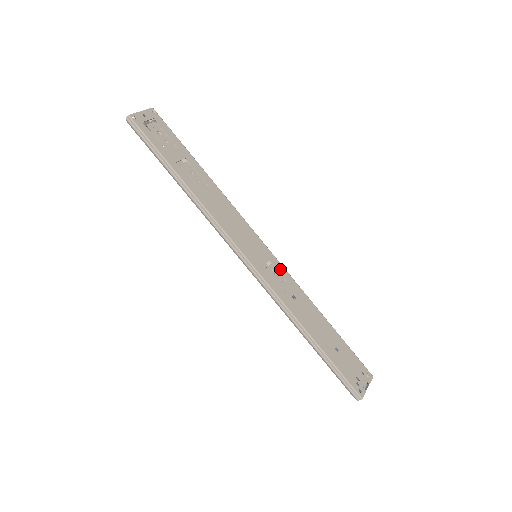
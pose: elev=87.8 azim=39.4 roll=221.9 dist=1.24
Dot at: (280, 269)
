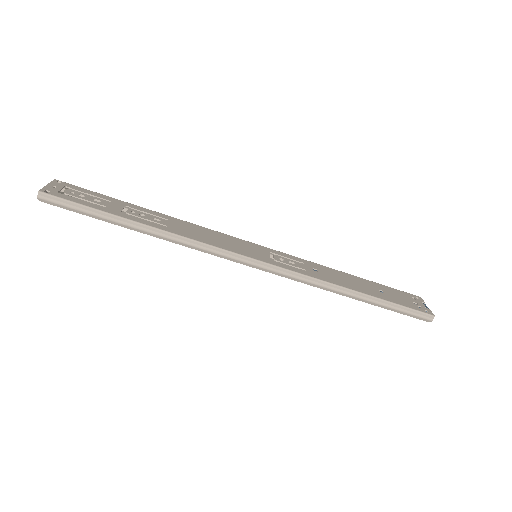
Dot at: (283, 255)
